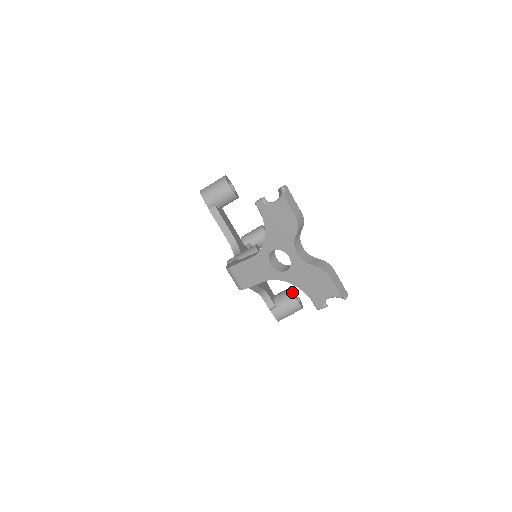
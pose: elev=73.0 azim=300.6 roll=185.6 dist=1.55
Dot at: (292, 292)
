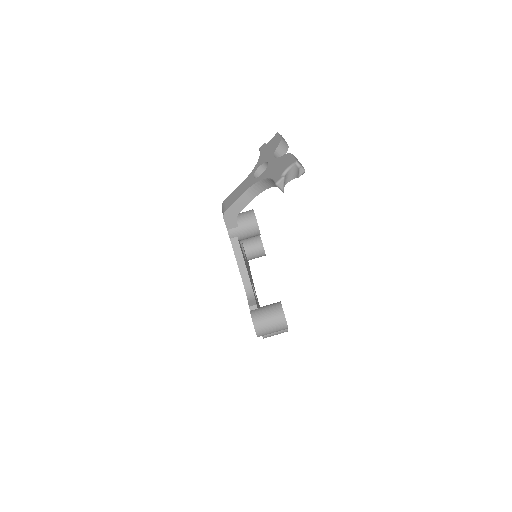
Dot at: occluded
